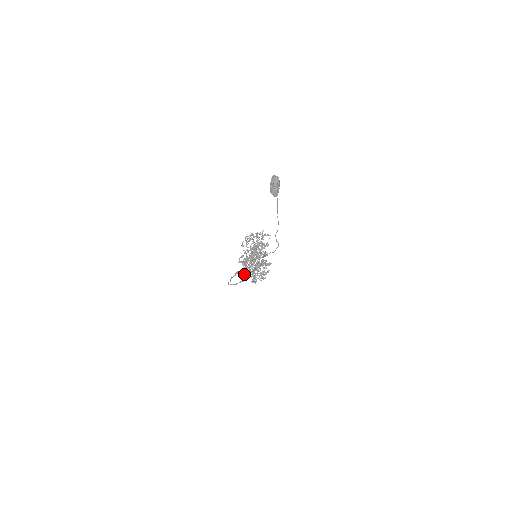
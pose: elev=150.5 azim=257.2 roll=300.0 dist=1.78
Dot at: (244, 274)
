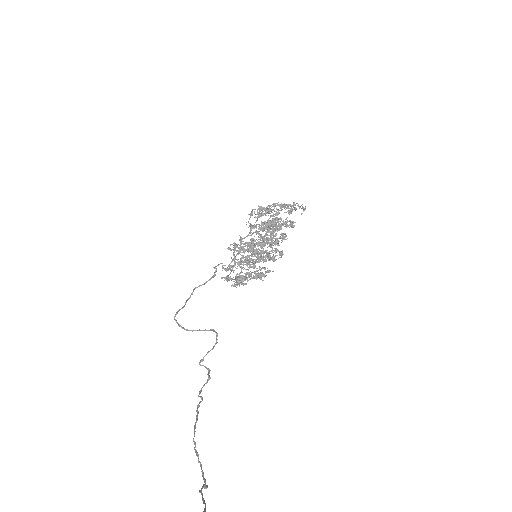
Dot at: occluded
